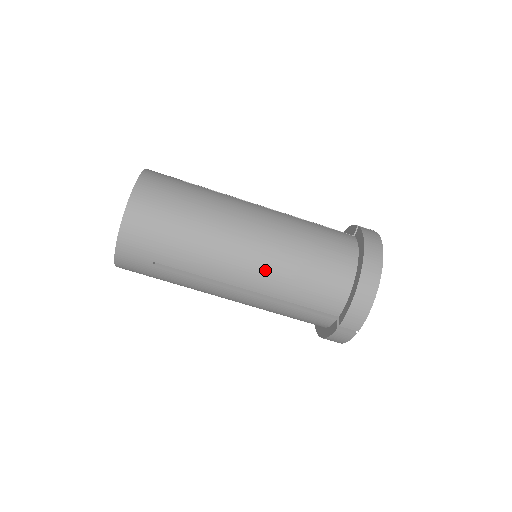
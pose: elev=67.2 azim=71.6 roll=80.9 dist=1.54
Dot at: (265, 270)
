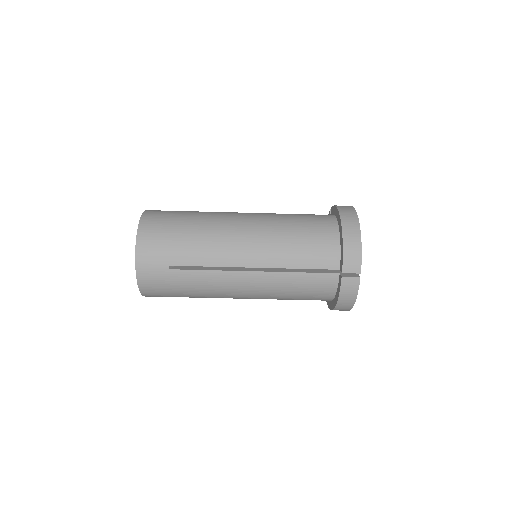
Dot at: (262, 244)
